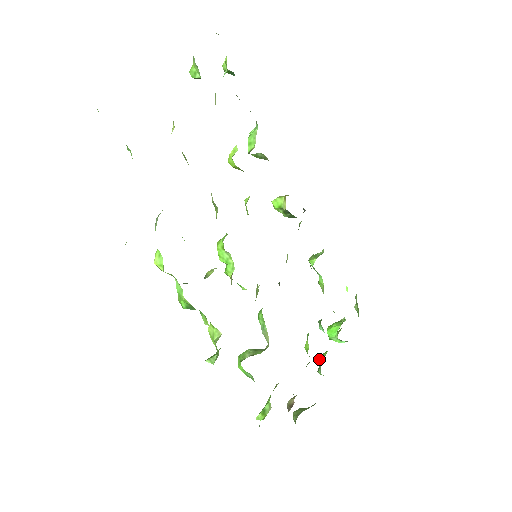
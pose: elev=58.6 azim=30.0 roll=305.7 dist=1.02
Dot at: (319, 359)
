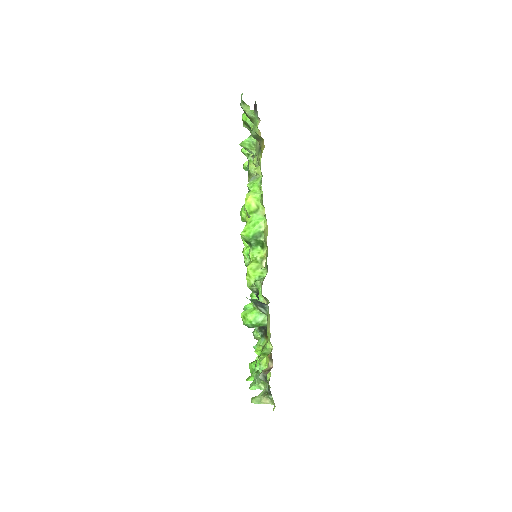
Dot at: occluded
